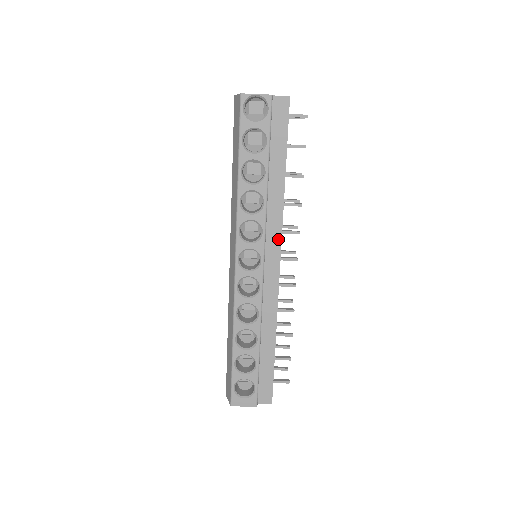
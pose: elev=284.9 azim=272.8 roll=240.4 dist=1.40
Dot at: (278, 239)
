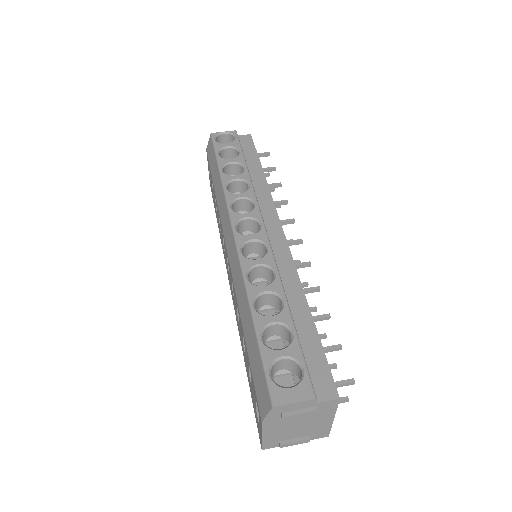
Dot at: (273, 212)
